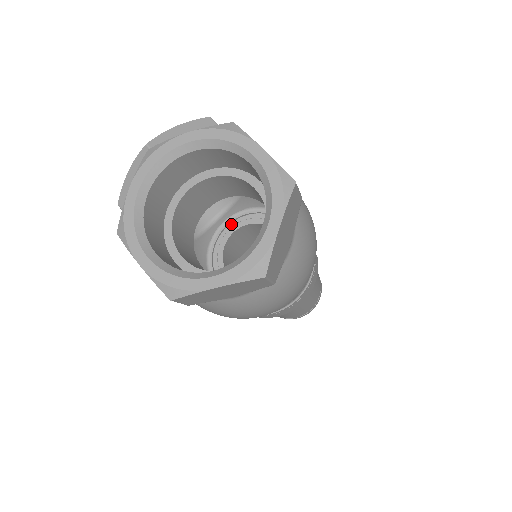
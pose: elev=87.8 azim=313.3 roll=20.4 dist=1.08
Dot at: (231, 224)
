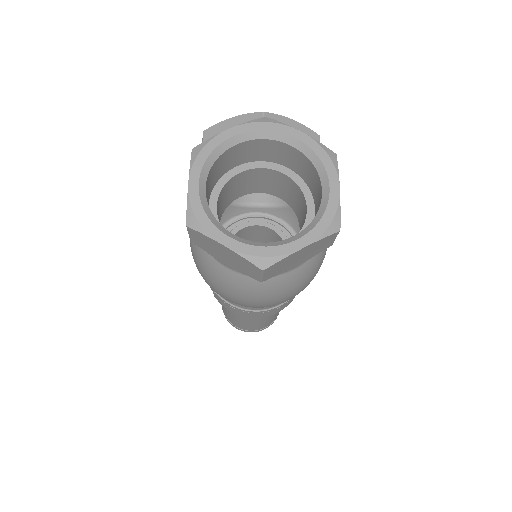
Dot at: (261, 218)
